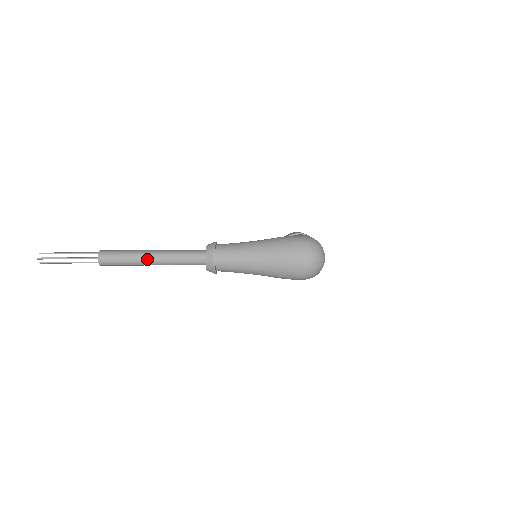
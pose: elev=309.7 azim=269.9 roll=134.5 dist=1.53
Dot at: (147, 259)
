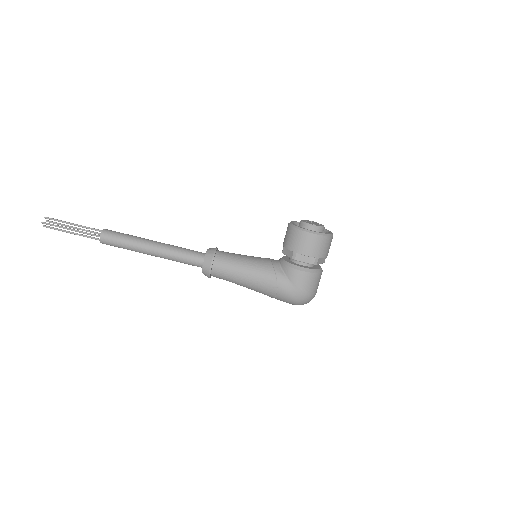
Dot at: (148, 254)
